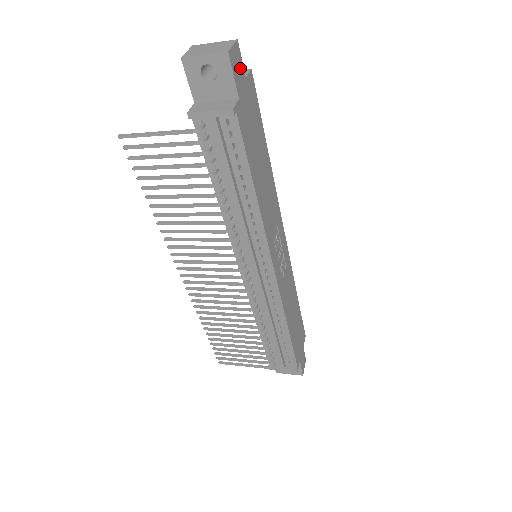
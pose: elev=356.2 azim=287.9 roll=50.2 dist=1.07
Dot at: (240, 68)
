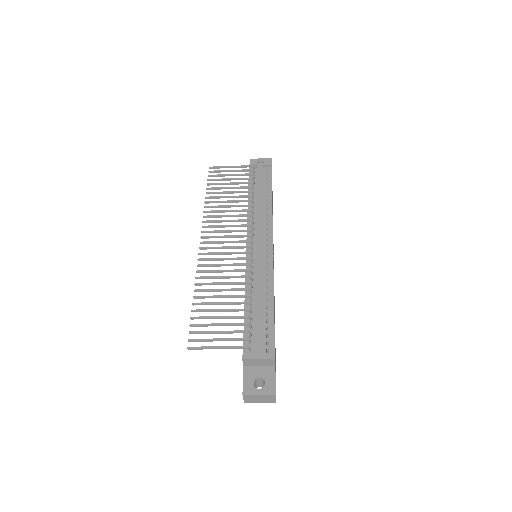
Dot at: occluded
